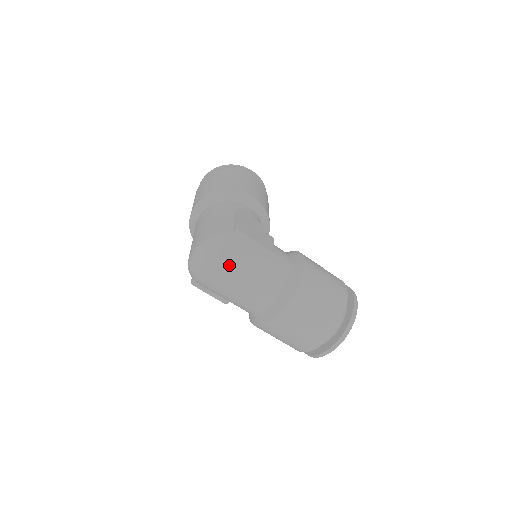
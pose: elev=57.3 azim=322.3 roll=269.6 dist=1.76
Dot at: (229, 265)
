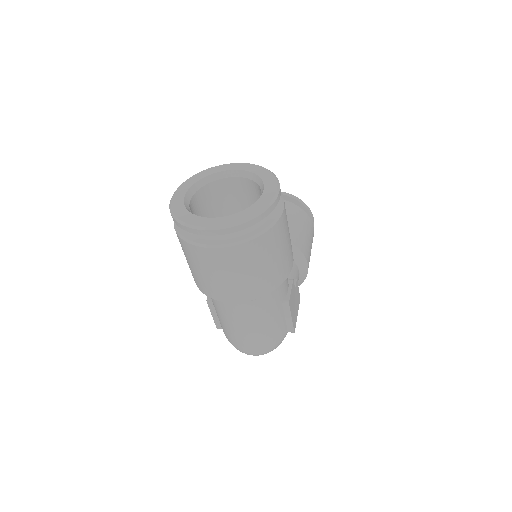
Dot at: occluded
